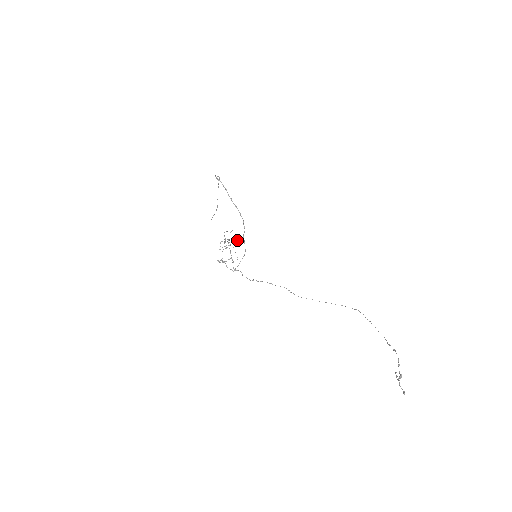
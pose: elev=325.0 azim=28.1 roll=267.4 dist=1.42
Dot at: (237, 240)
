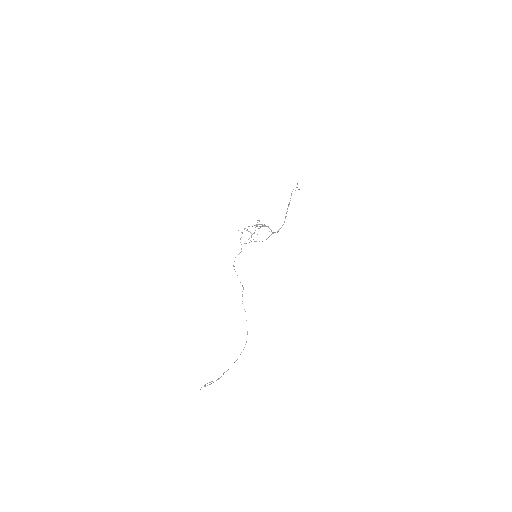
Dot at: (270, 229)
